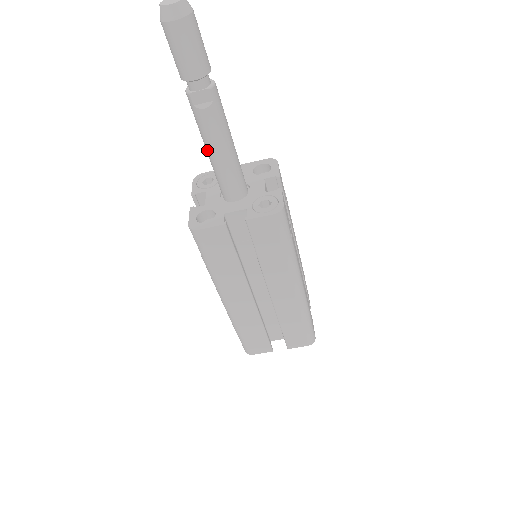
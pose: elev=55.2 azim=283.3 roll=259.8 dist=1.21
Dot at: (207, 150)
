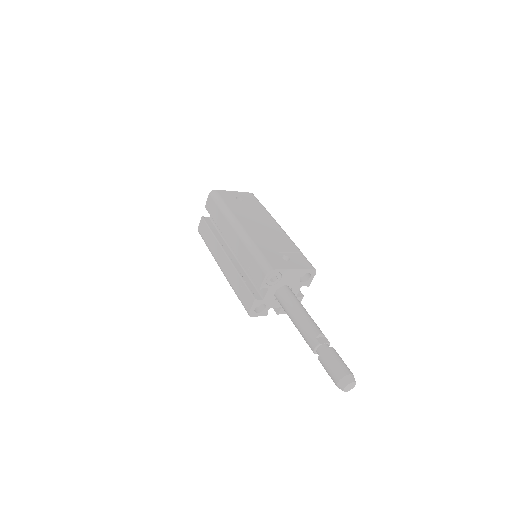
Dot at: (294, 323)
